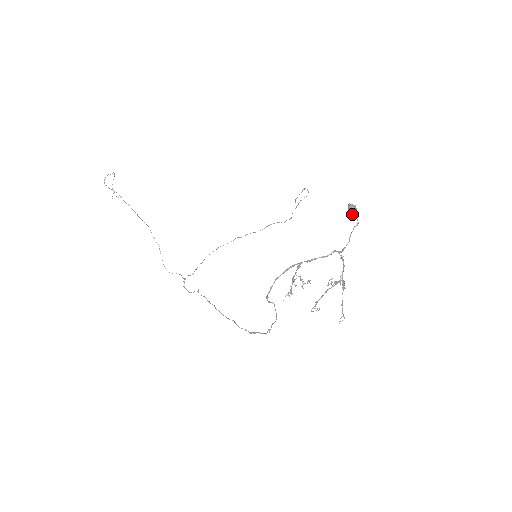
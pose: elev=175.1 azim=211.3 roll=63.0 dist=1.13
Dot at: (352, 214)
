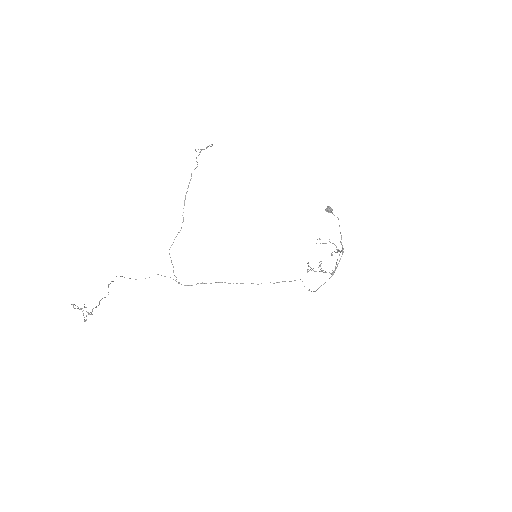
Dot at: (328, 212)
